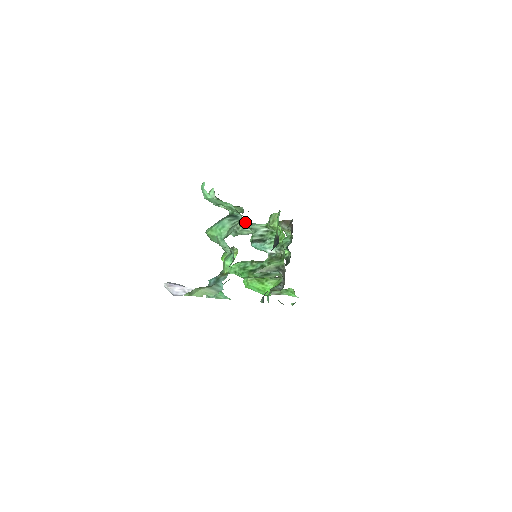
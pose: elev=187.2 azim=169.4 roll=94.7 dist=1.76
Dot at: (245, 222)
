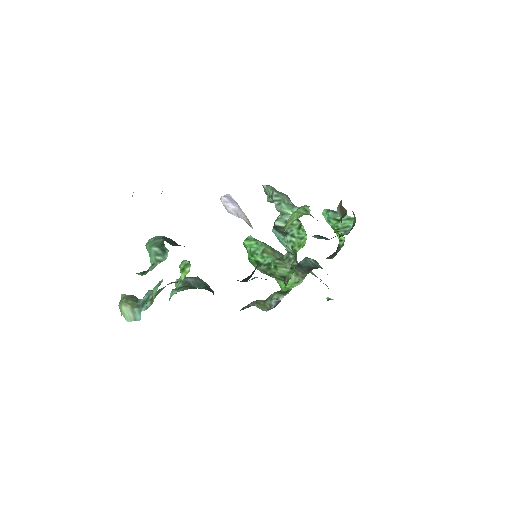
Dot at: (275, 195)
